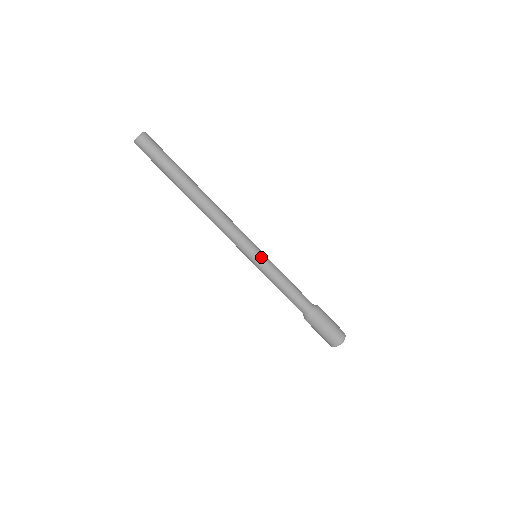
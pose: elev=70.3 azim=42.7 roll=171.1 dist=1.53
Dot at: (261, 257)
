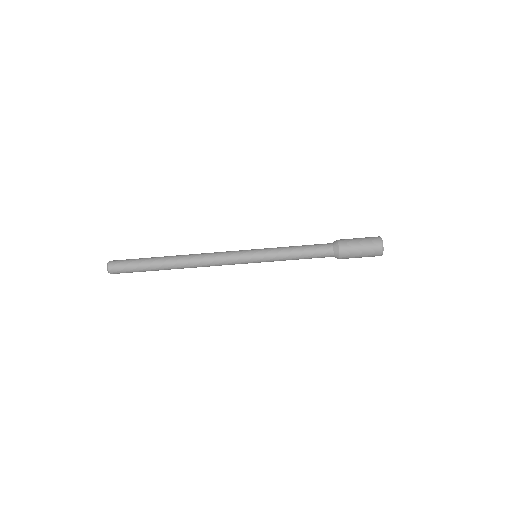
Dot at: (258, 258)
